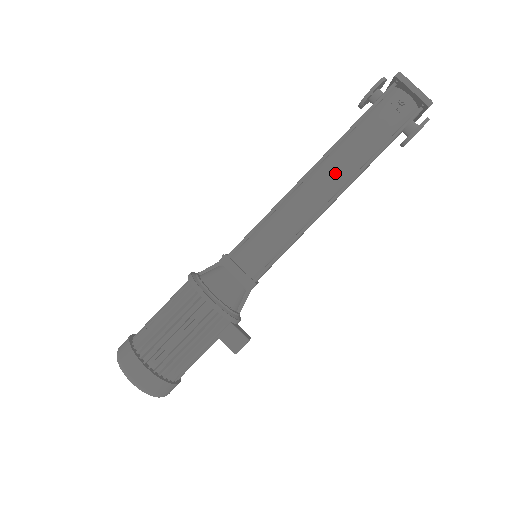
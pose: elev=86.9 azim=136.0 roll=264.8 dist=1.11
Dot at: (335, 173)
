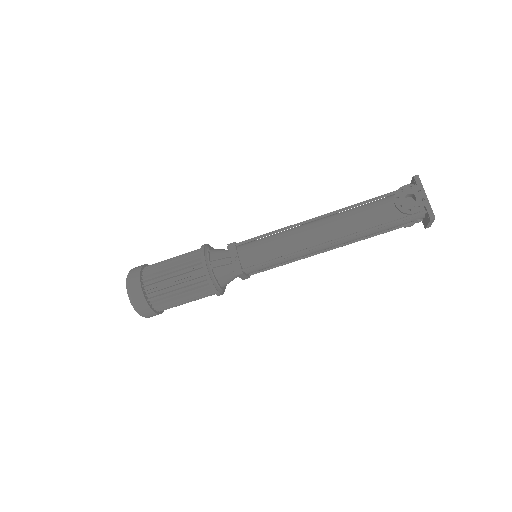
Dot at: occluded
